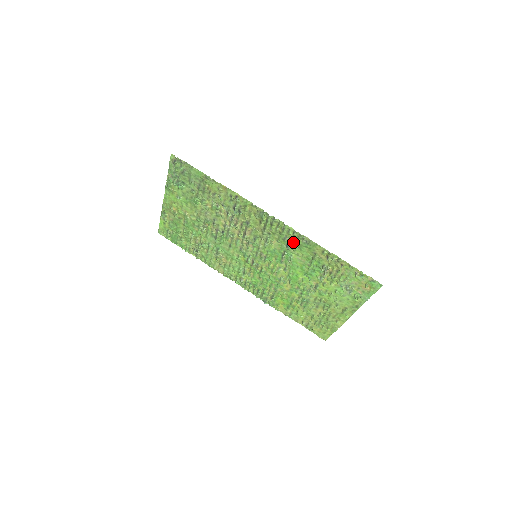
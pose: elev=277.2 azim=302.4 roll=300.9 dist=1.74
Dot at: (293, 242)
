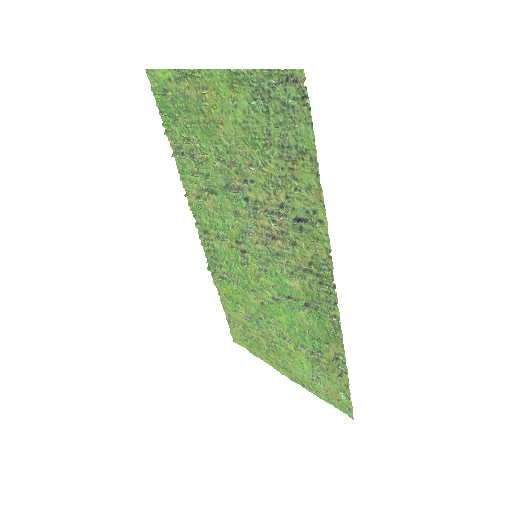
Dot at: (320, 314)
